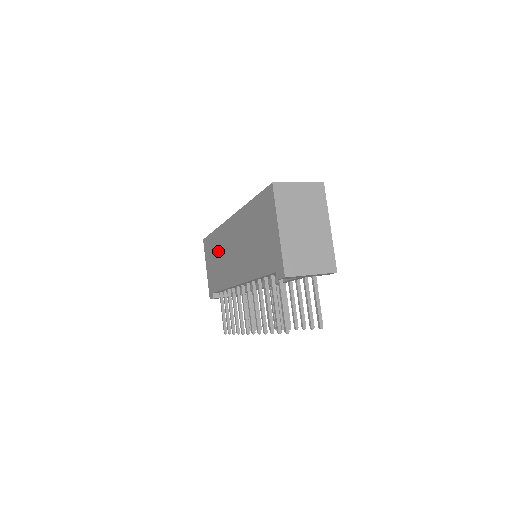
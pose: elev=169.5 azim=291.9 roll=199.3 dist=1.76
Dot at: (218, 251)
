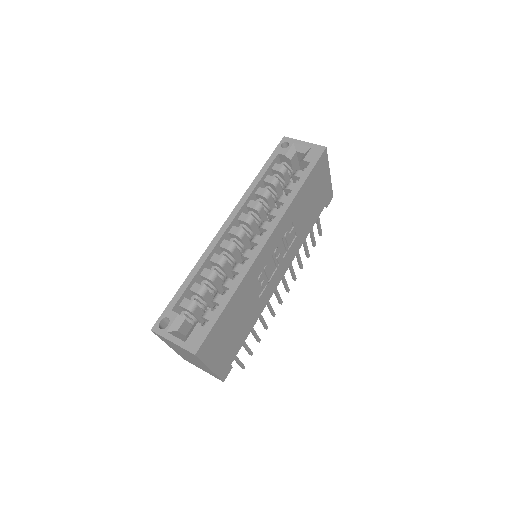
Dot at: occluded
